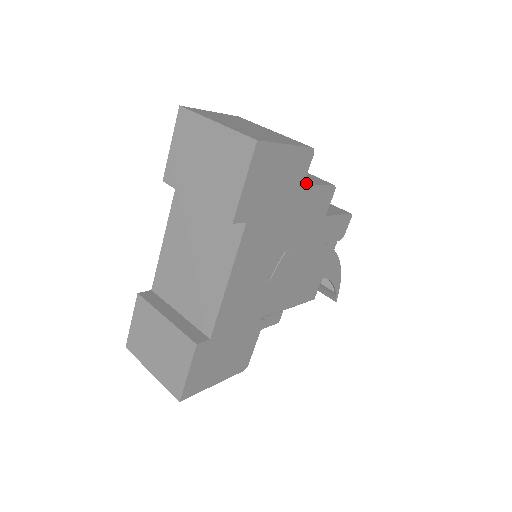
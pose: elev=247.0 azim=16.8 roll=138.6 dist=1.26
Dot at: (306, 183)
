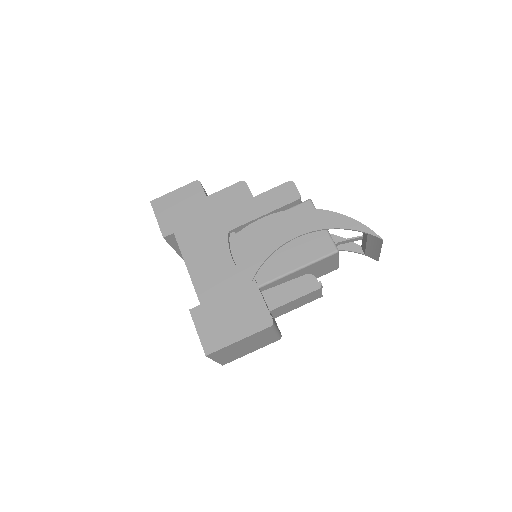
Dot at: (213, 195)
